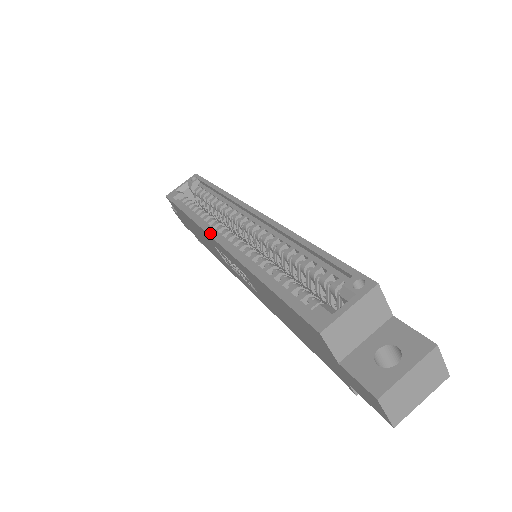
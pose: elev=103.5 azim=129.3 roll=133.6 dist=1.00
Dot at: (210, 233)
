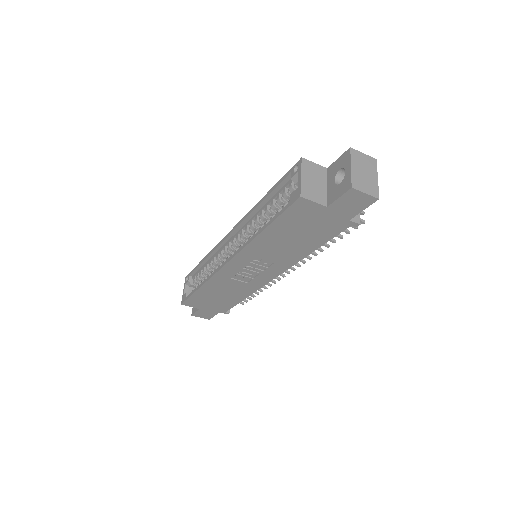
Dot at: (220, 268)
